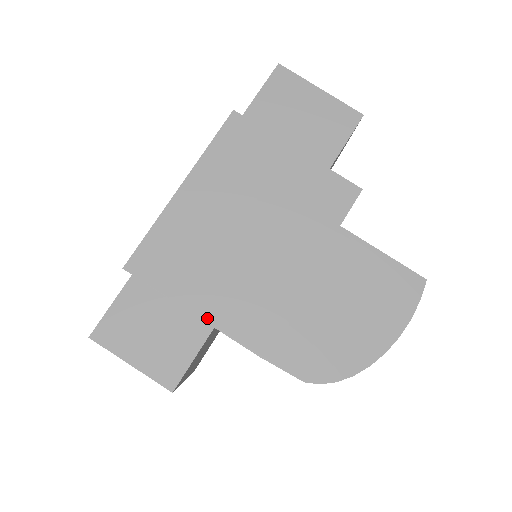
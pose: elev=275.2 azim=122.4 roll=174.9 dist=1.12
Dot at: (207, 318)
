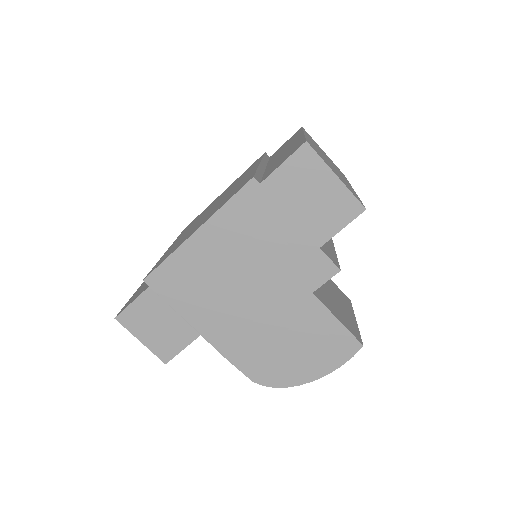
Dot at: (197, 328)
